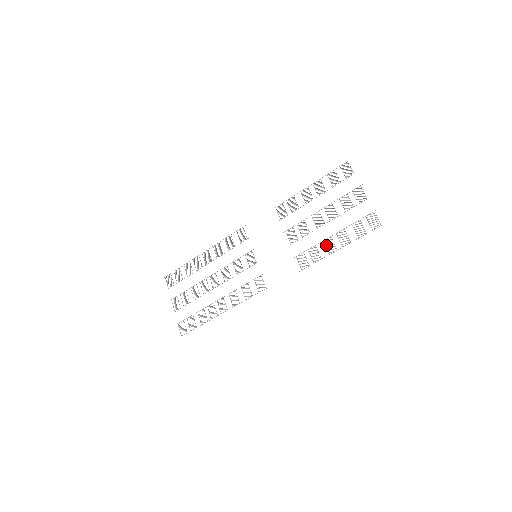
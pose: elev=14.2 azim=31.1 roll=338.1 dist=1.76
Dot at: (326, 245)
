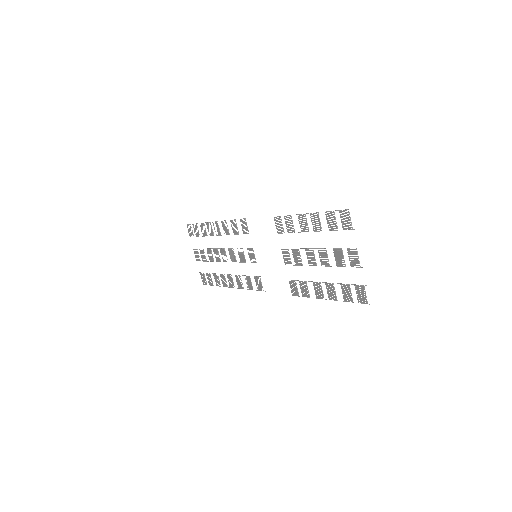
Dot at: (315, 288)
